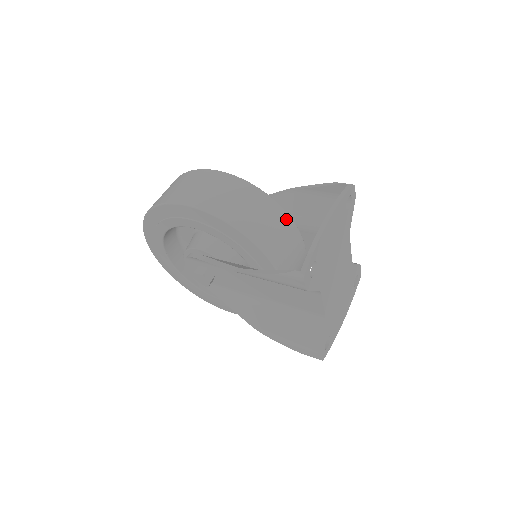
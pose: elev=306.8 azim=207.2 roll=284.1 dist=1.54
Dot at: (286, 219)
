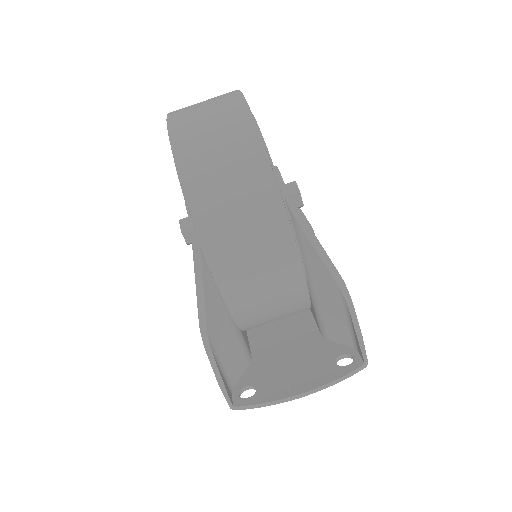
Dot at: occluded
